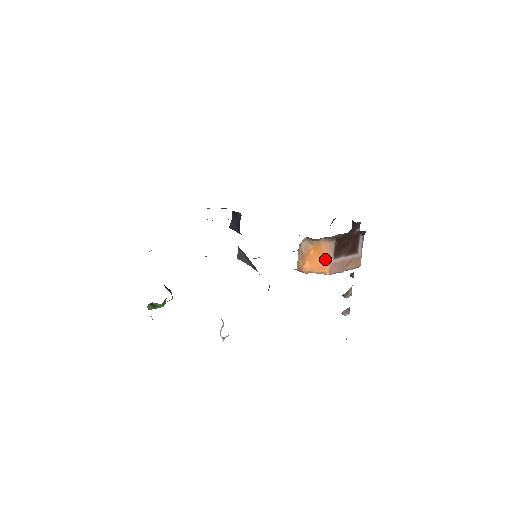
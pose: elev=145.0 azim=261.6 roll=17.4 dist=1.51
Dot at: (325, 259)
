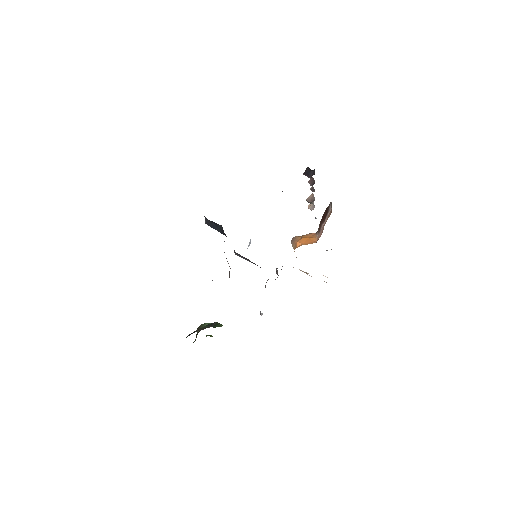
Dot at: (313, 239)
